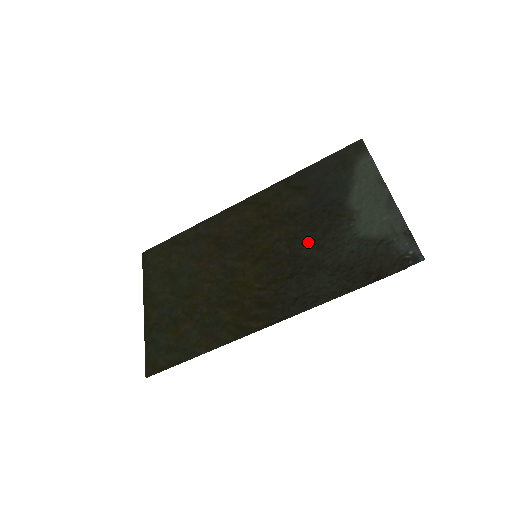
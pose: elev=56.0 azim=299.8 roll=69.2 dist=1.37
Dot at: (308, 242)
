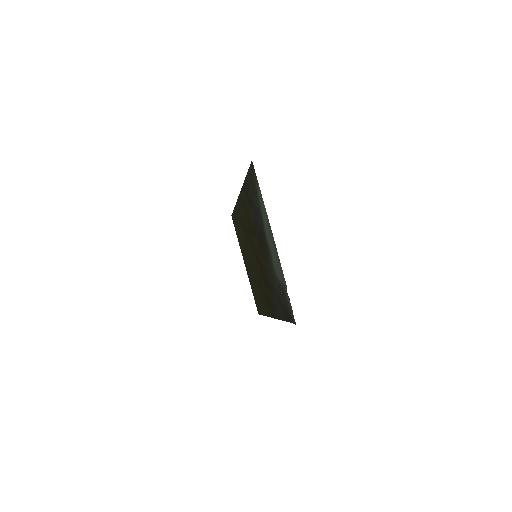
Dot at: (265, 262)
